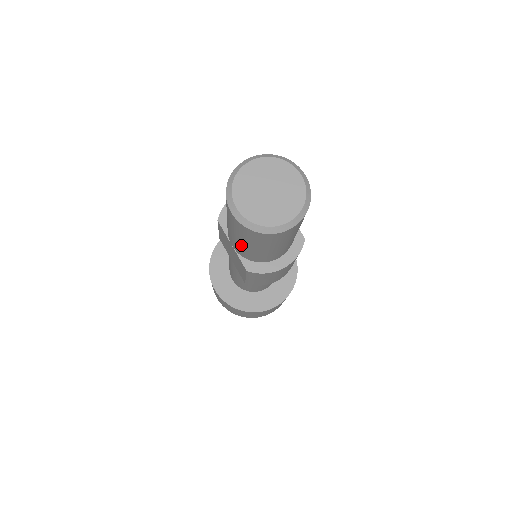
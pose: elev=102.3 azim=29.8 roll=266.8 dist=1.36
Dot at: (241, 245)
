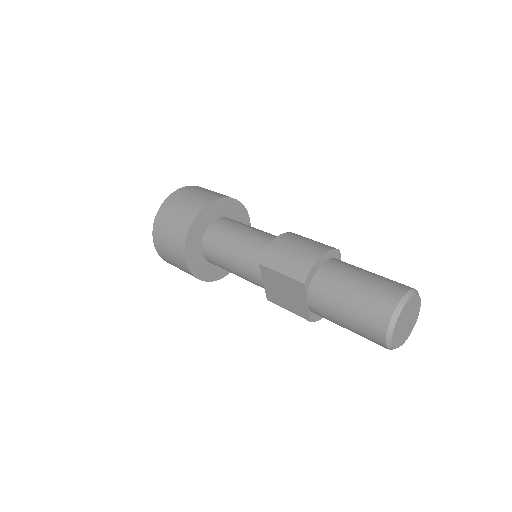
Dot at: (338, 324)
